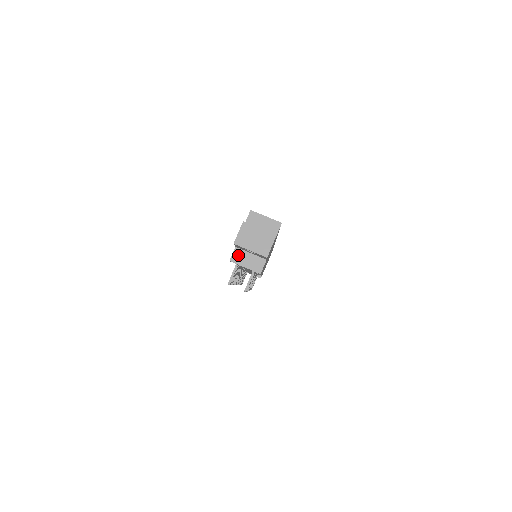
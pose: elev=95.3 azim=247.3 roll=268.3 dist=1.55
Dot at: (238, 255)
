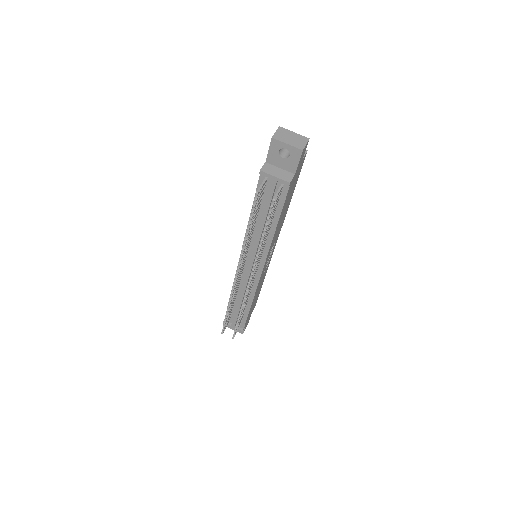
Dot at: (268, 168)
